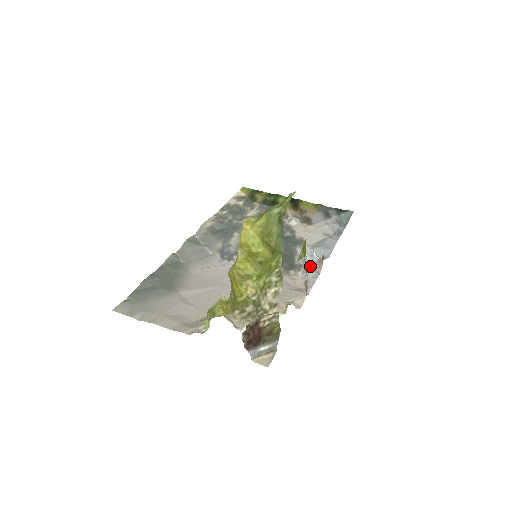
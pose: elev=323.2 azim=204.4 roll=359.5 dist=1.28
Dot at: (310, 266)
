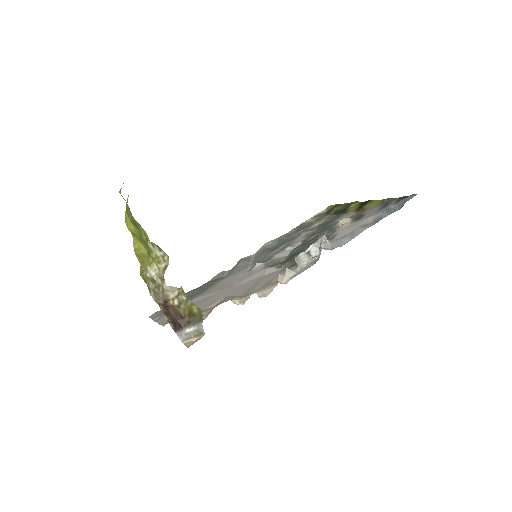
Dot at: (314, 258)
